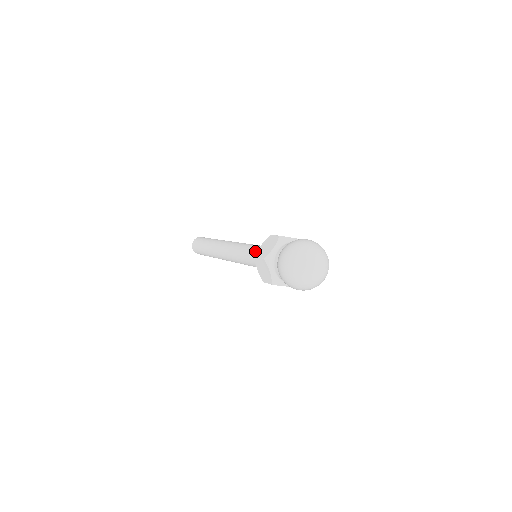
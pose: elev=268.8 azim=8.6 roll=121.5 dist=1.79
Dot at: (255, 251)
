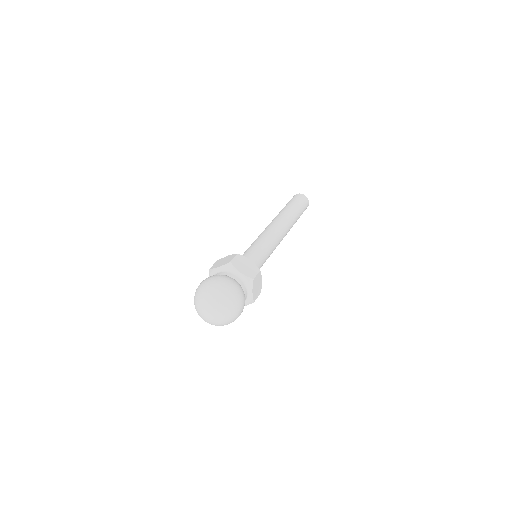
Dot at: occluded
